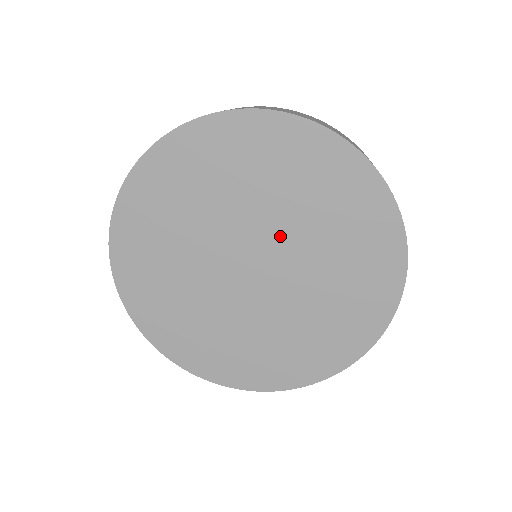
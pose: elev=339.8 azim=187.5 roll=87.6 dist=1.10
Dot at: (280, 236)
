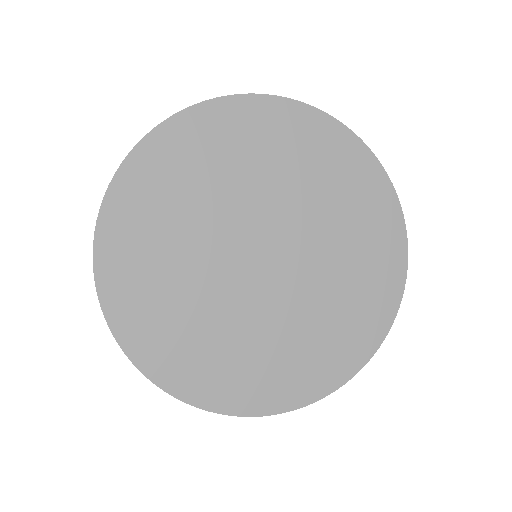
Dot at: (285, 217)
